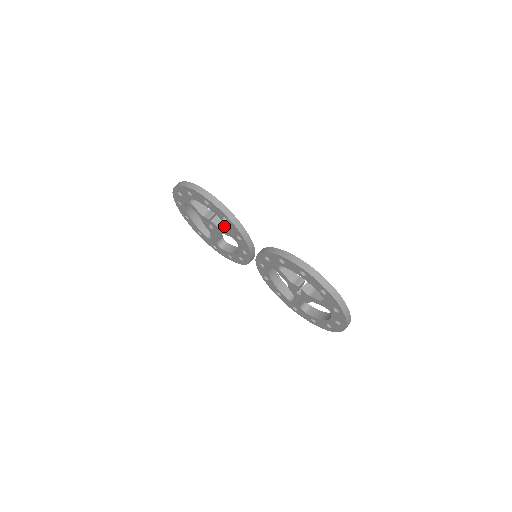
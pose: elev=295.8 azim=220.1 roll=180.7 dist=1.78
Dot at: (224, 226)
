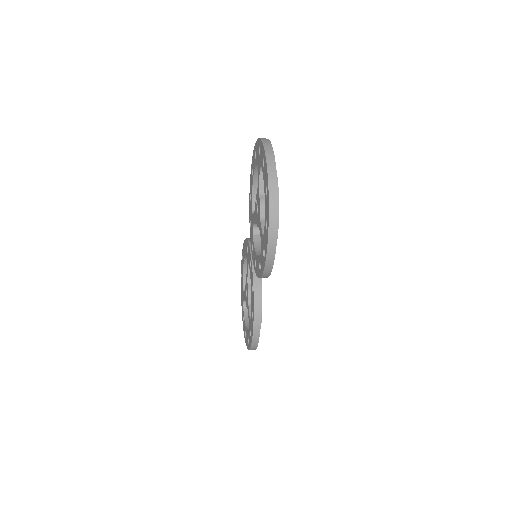
Dot at: occluded
